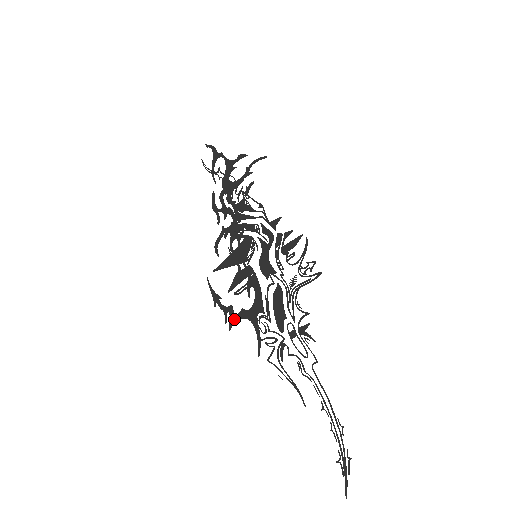
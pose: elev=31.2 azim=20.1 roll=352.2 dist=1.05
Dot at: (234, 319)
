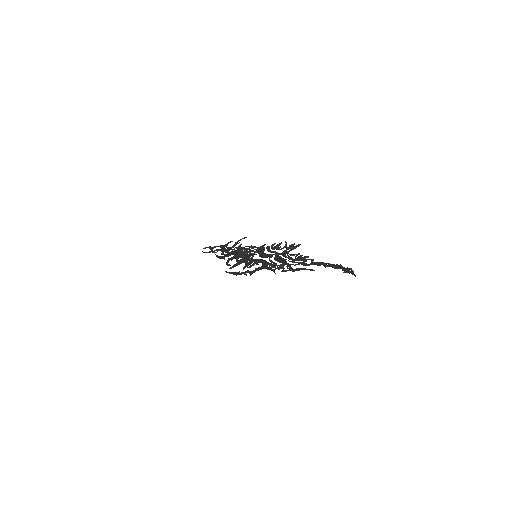
Dot at: (252, 272)
